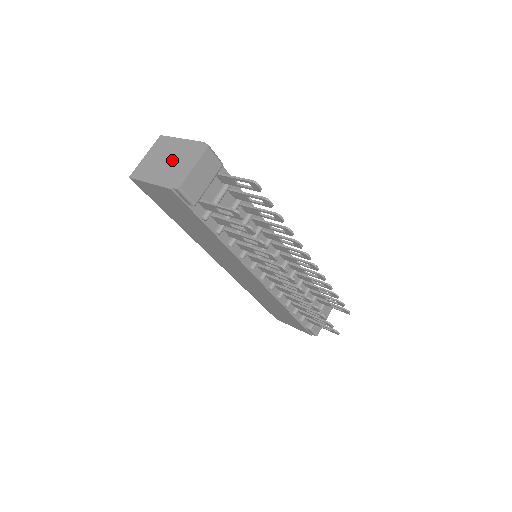
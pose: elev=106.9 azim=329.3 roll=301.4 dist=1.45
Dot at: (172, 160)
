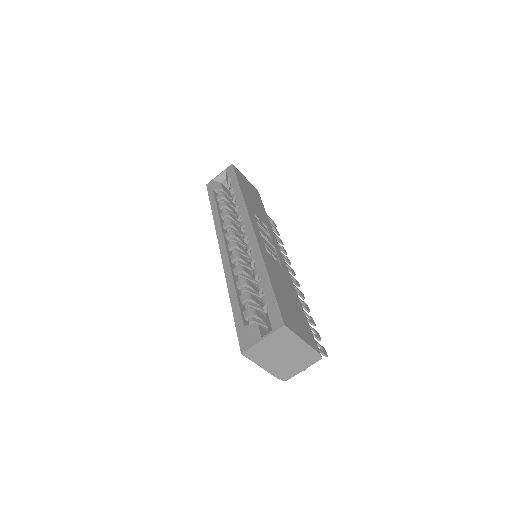
Dot at: (288, 357)
